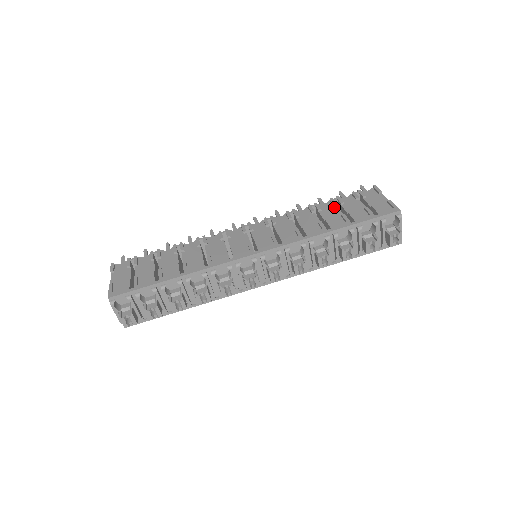
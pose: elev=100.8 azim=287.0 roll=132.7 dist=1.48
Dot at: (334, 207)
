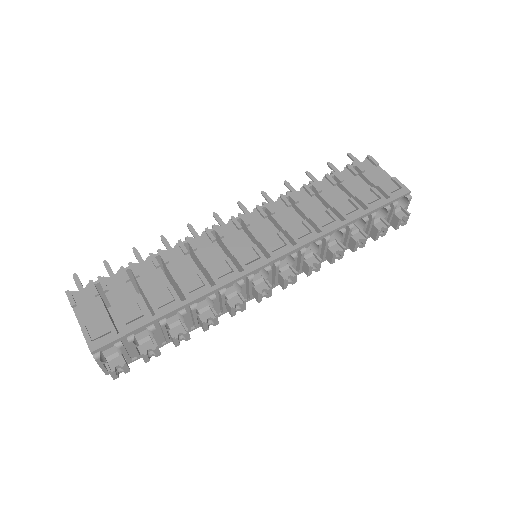
Dot at: (334, 187)
